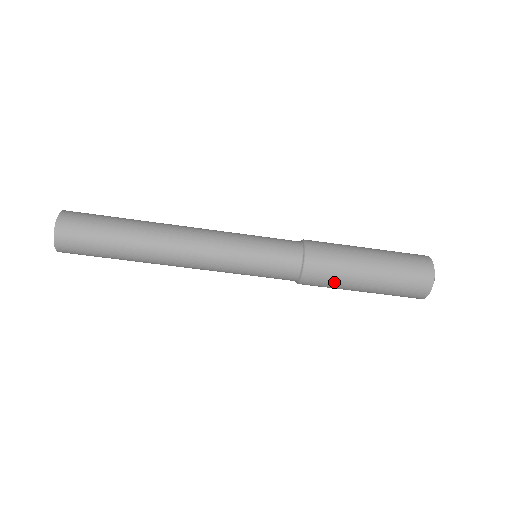
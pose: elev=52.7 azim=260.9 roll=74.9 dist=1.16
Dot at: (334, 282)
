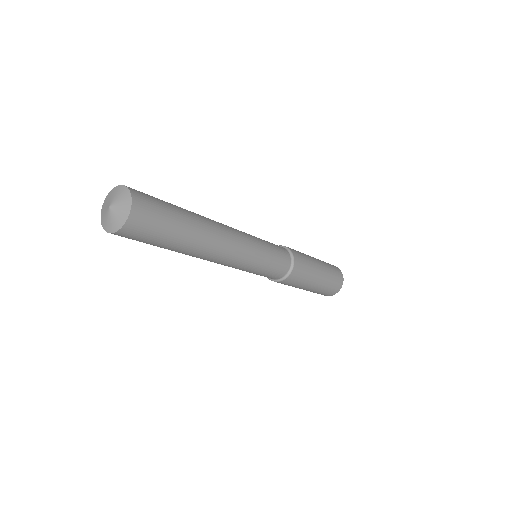
Dot at: (288, 285)
